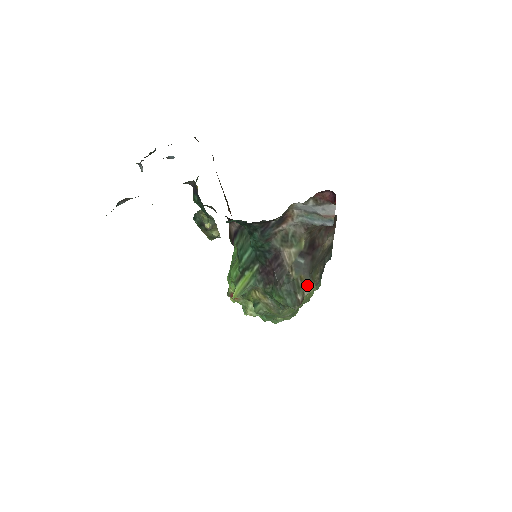
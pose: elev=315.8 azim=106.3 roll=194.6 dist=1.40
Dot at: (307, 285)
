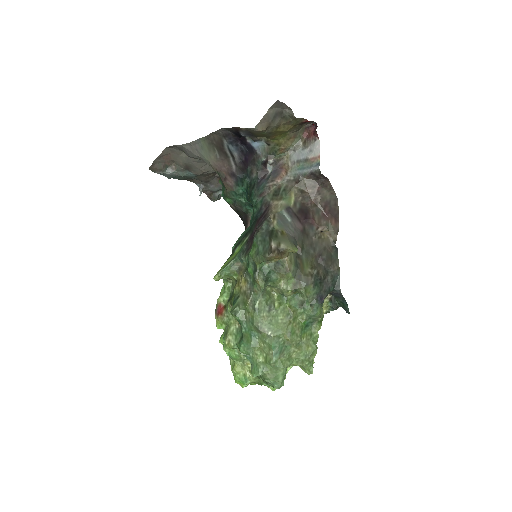
Dot at: (287, 242)
